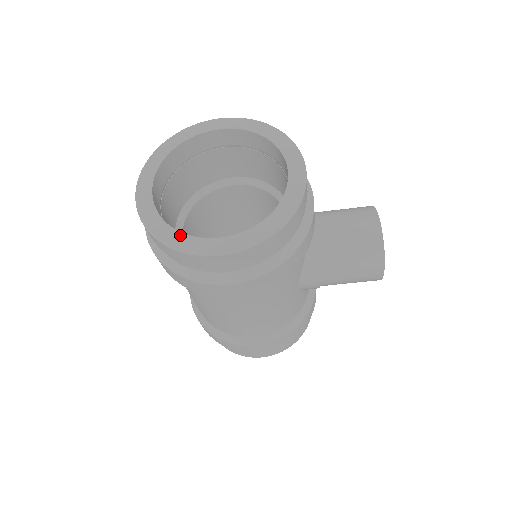
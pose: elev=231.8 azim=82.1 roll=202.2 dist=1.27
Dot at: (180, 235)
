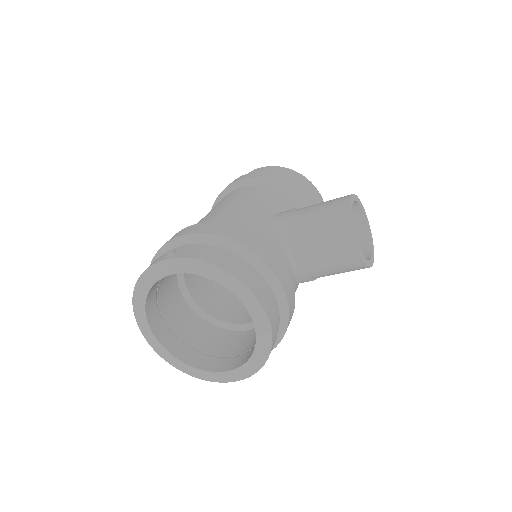
Dot at: (195, 370)
